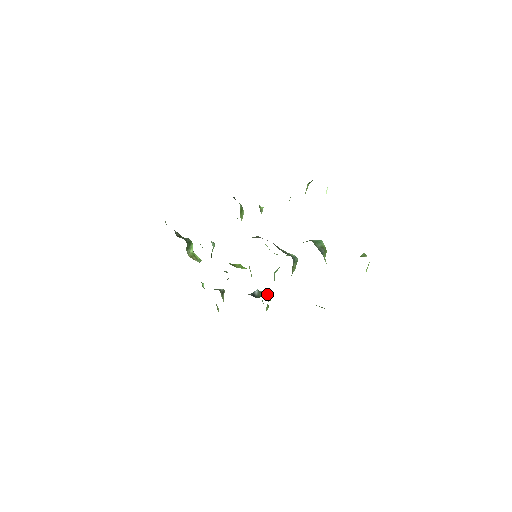
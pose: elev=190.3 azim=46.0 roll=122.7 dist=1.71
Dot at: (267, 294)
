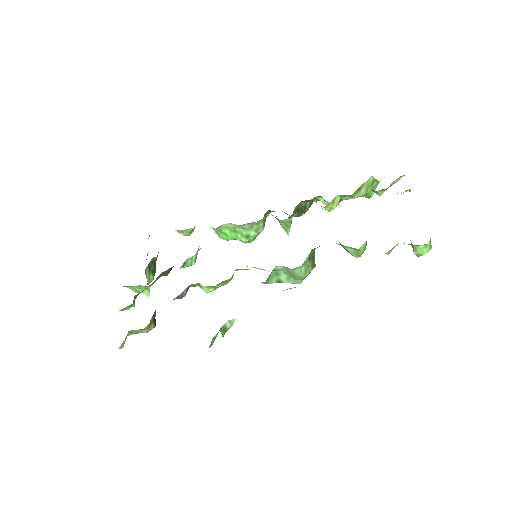
Dot at: occluded
